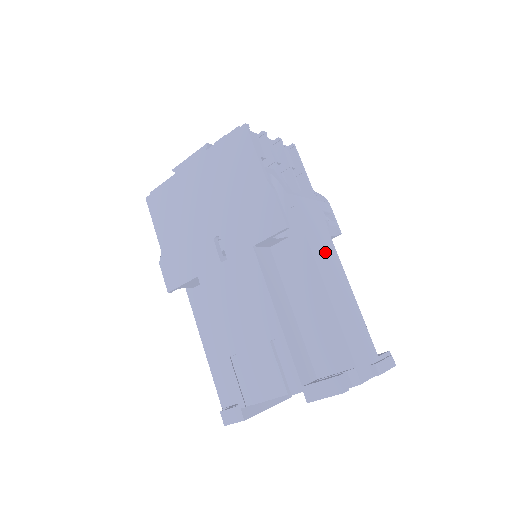
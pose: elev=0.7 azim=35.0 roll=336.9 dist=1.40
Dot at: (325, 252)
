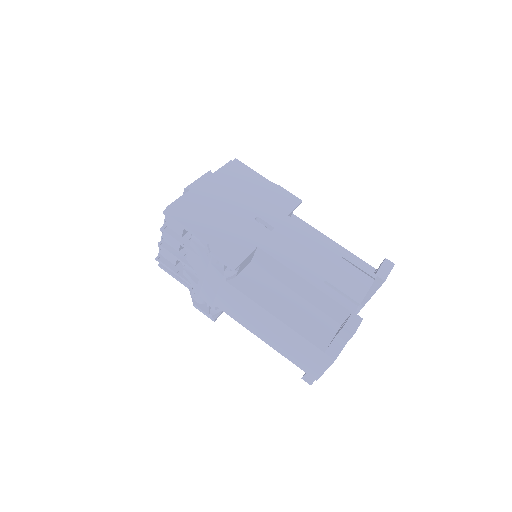
Dot at: occluded
